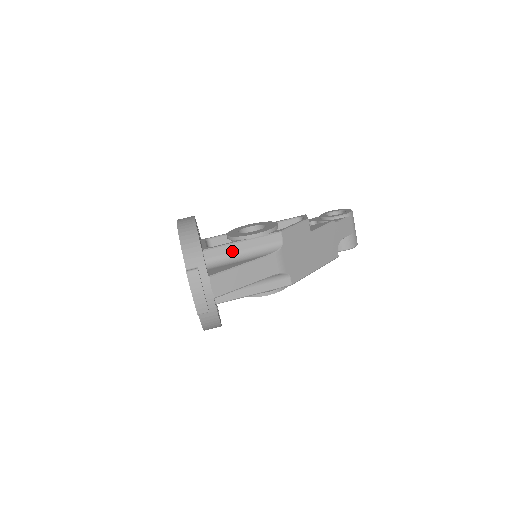
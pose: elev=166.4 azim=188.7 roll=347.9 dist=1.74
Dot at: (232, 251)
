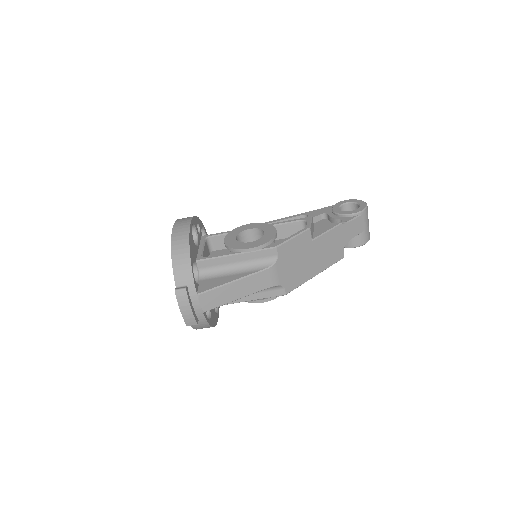
Dot at: (225, 263)
